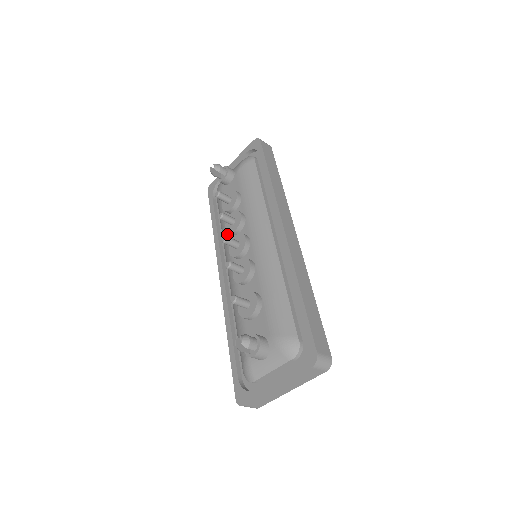
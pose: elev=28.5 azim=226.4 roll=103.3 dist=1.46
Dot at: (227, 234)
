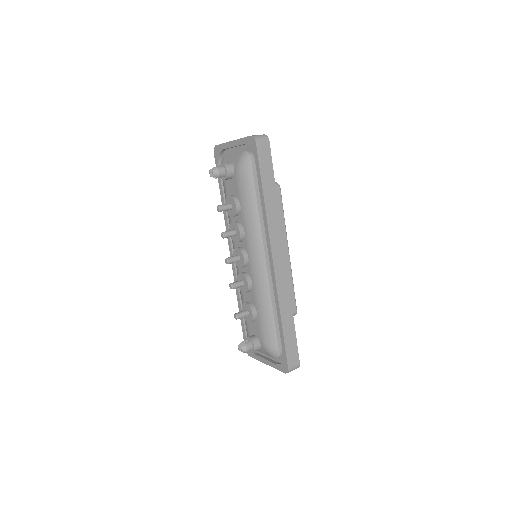
Dot at: occluded
